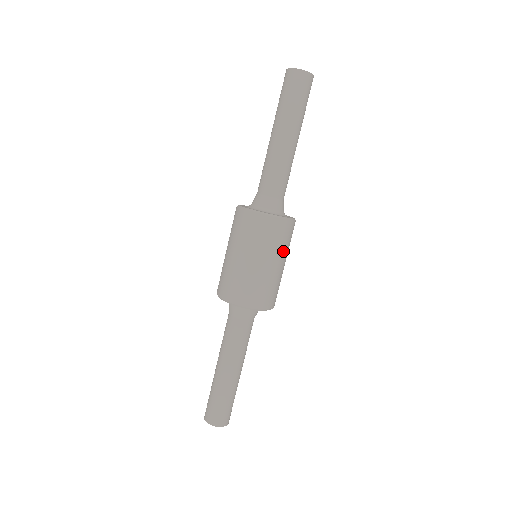
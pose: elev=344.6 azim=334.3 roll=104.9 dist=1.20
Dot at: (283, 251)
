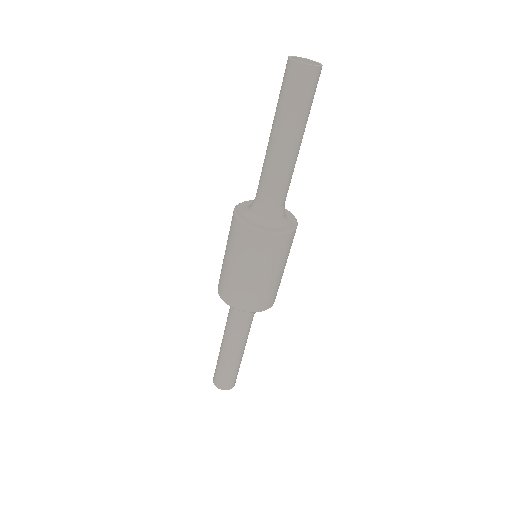
Dot at: occluded
